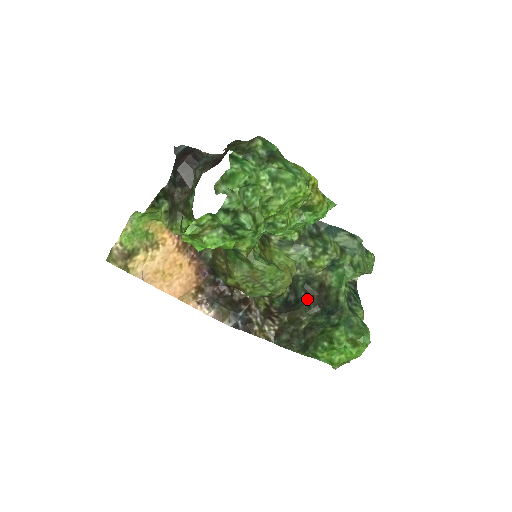
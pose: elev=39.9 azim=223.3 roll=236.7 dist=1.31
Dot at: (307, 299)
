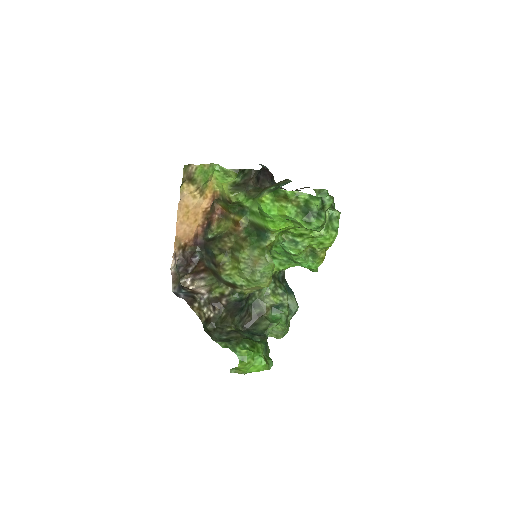
Dot at: (245, 315)
